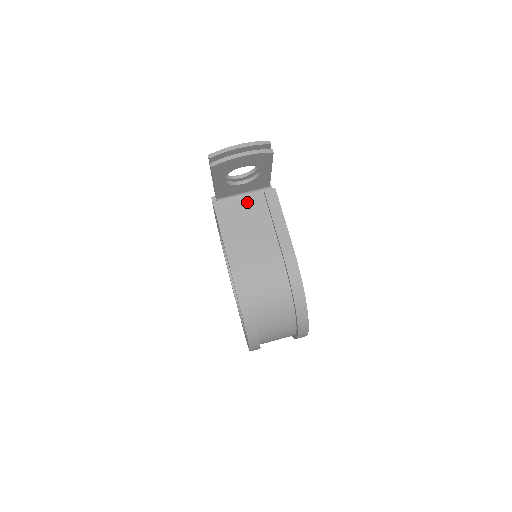
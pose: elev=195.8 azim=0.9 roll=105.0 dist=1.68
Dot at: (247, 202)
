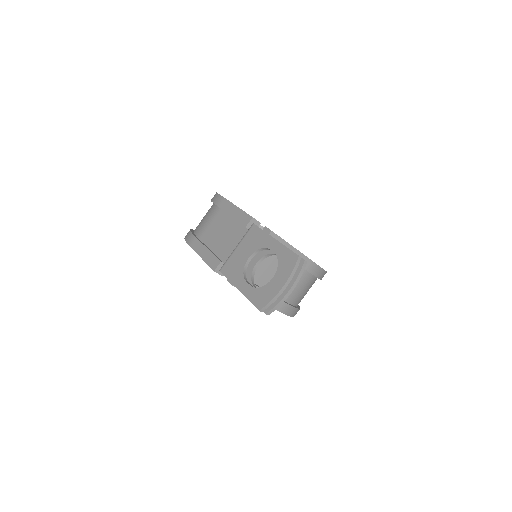
Dot at: occluded
